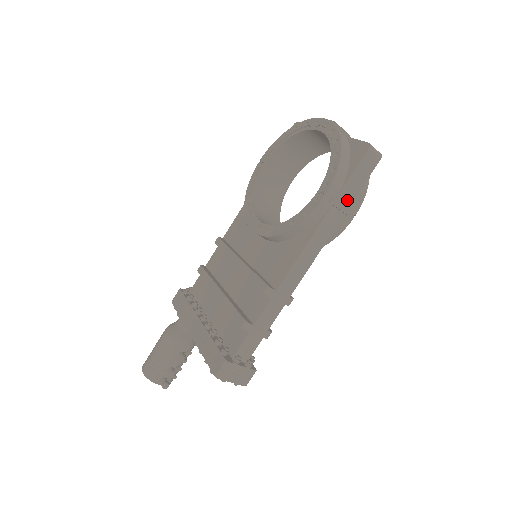
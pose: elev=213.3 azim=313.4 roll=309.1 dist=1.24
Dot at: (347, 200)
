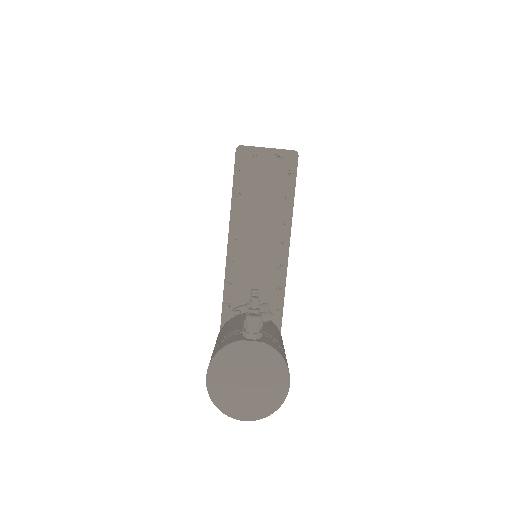
Dot at: occluded
